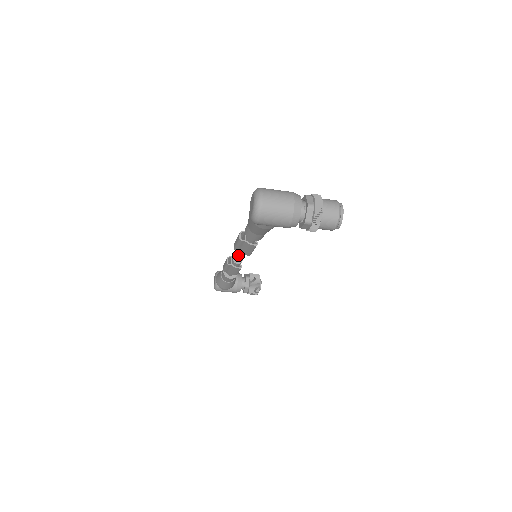
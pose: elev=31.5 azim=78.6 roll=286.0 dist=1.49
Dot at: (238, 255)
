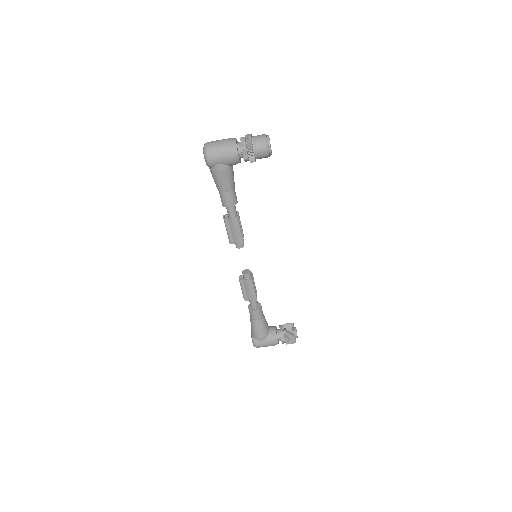
Dot at: (246, 269)
